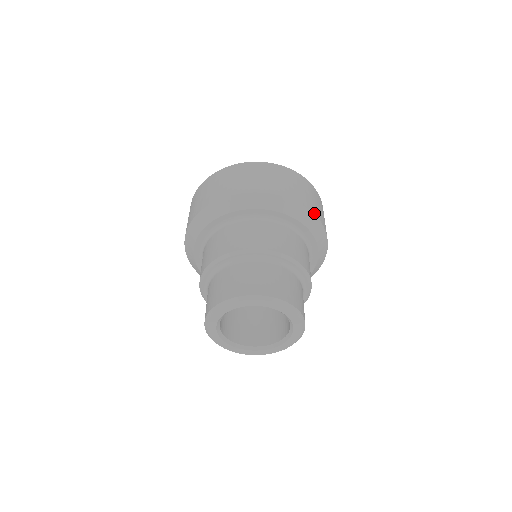
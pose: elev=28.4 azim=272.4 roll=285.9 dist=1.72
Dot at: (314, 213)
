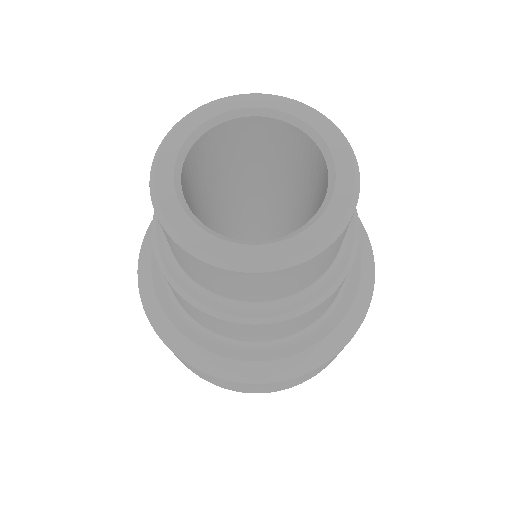
Dot at: occluded
